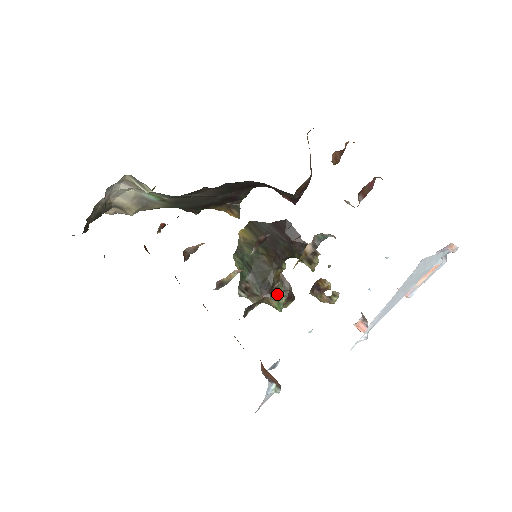
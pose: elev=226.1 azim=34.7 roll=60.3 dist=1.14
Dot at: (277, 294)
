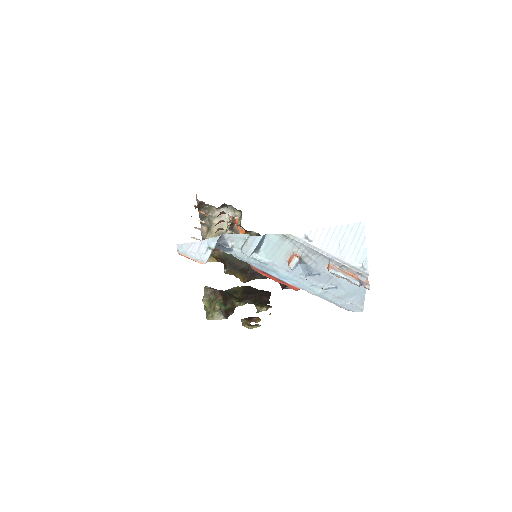
Dot at: (225, 303)
